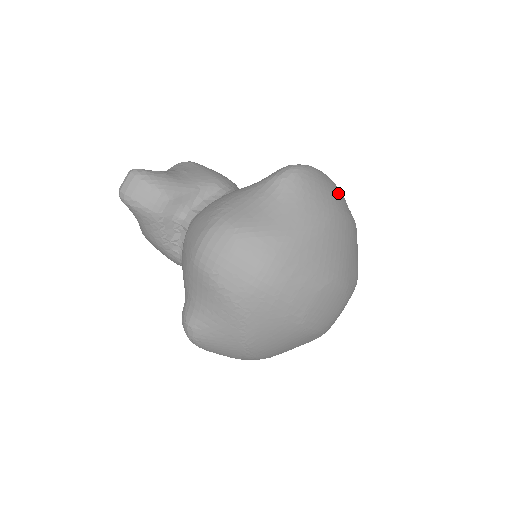
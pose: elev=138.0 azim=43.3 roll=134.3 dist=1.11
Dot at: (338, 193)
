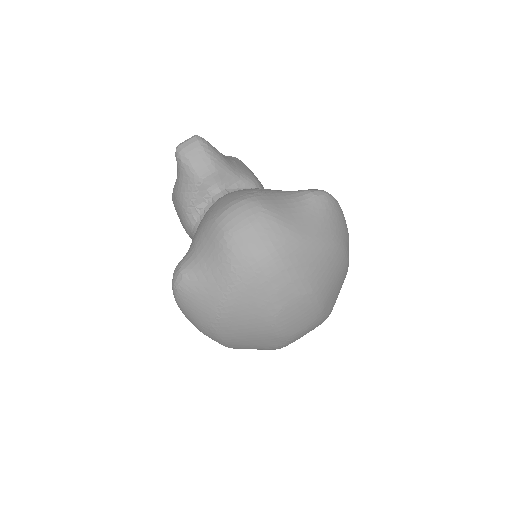
Dot at: (348, 234)
